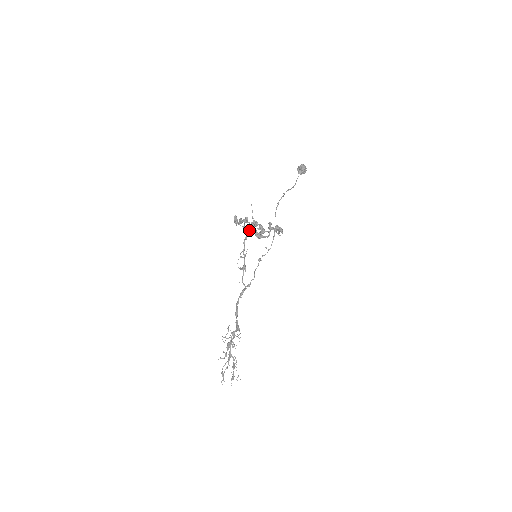
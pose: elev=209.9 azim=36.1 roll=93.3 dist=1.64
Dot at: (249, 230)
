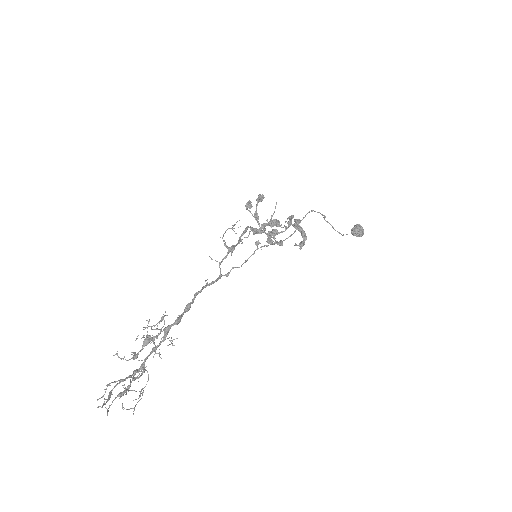
Dot at: (261, 226)
